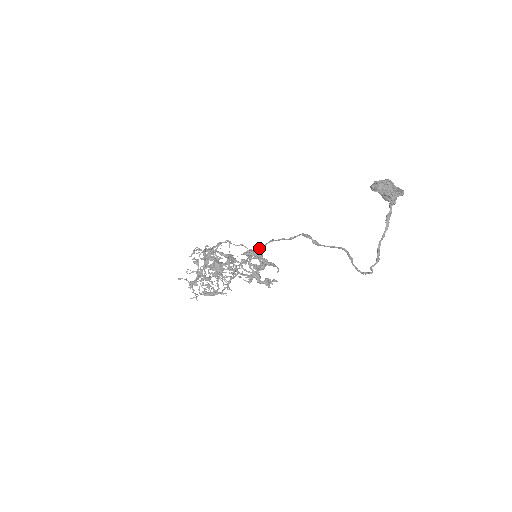
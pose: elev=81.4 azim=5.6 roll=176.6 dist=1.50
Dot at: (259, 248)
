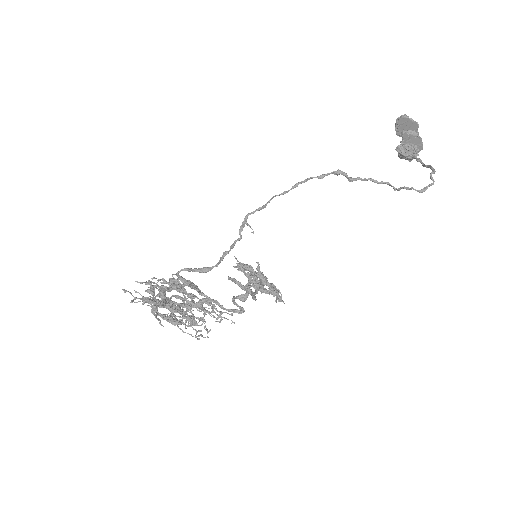
Dot at: (279, 194)
